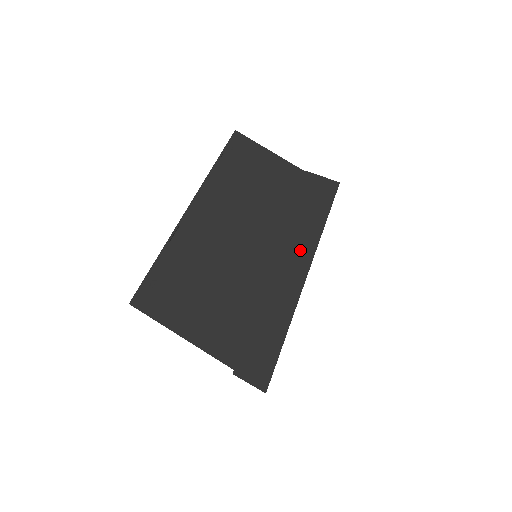
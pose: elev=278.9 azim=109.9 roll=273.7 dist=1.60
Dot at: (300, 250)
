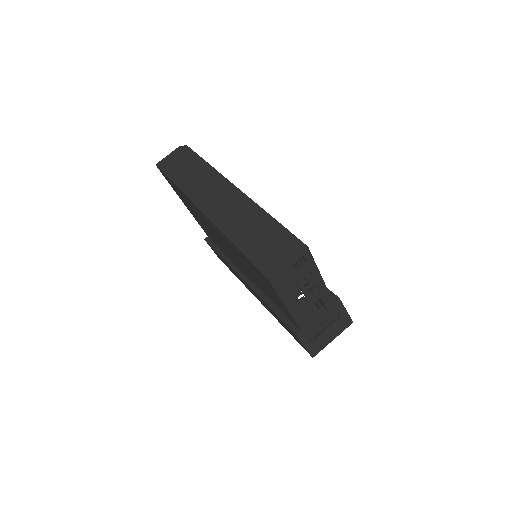
Dot at: occluded
